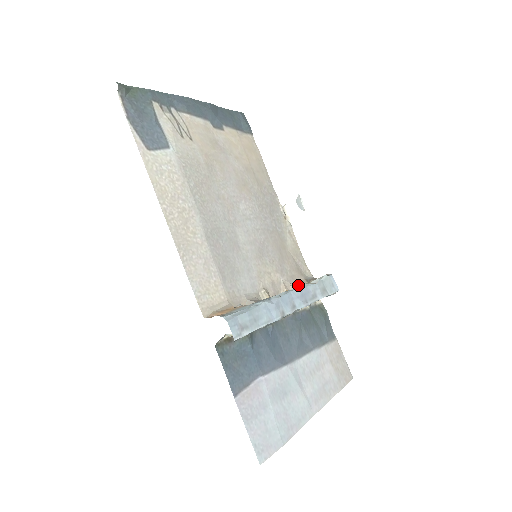
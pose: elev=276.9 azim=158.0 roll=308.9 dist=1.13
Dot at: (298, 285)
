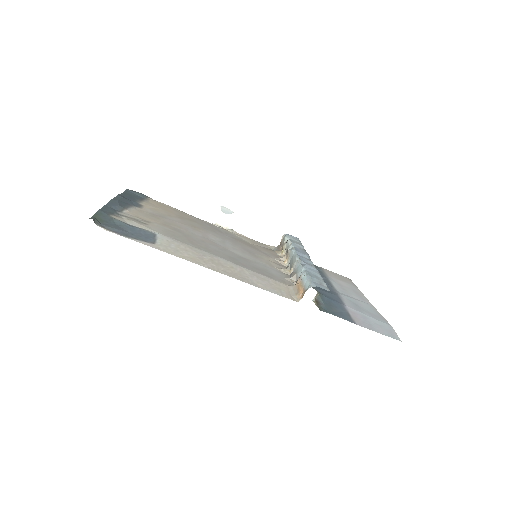
Dot at: (280, 256)
